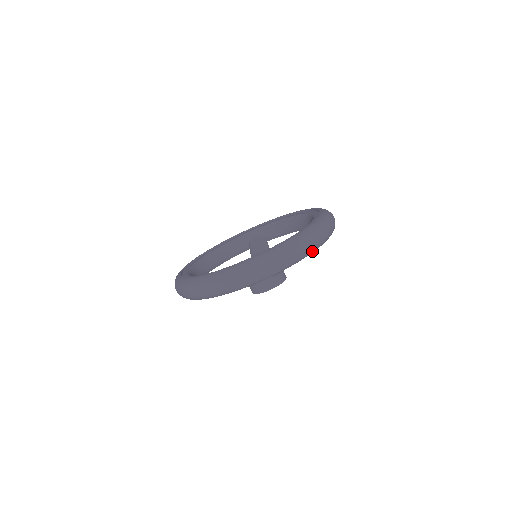
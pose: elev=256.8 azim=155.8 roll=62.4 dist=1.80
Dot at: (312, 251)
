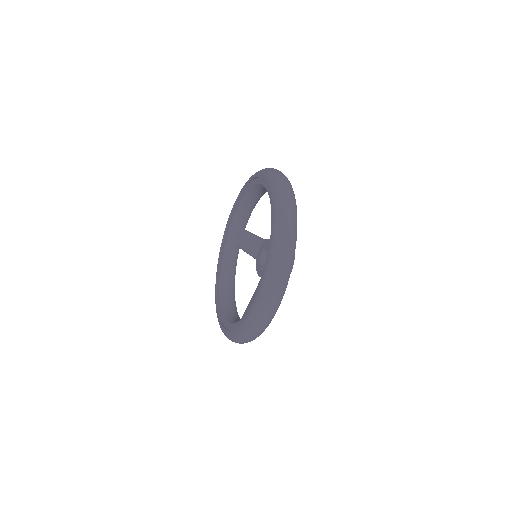
Dot at: (296, 220)
